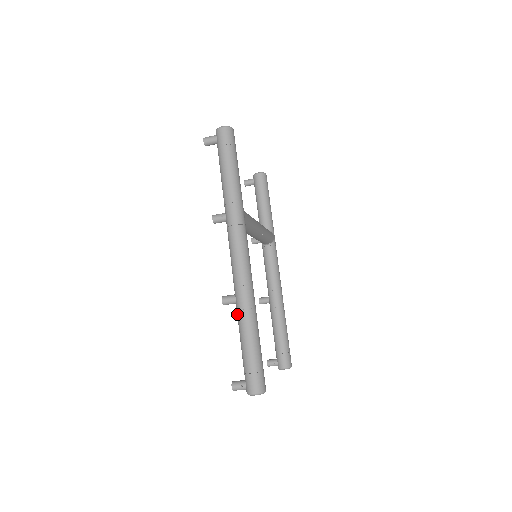
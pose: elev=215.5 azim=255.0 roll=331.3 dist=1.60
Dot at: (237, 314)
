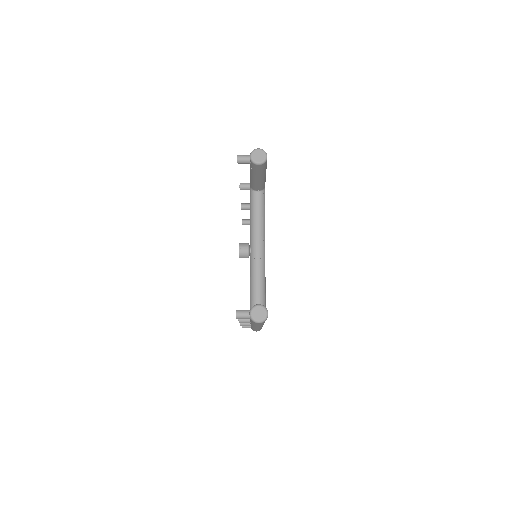
Dot at: occluded
